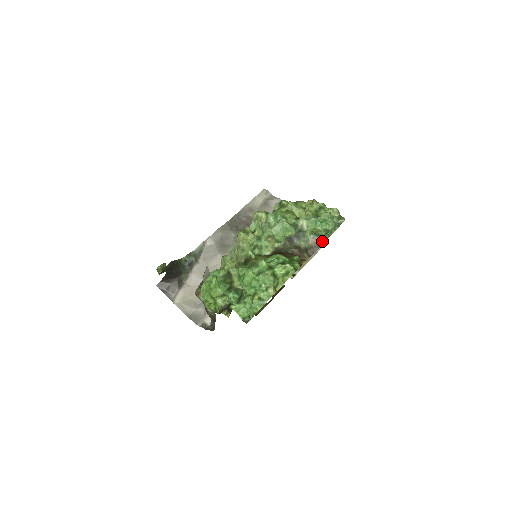
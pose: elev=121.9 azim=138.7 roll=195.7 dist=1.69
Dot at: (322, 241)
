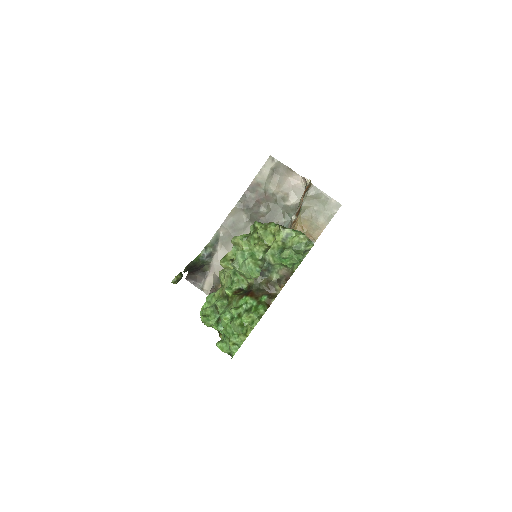
Dot at: (293, 270)
